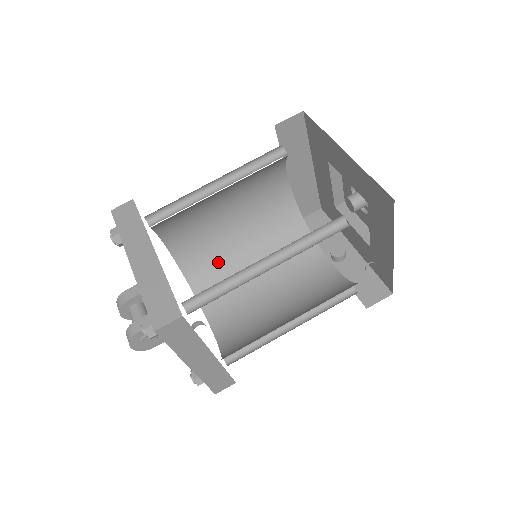
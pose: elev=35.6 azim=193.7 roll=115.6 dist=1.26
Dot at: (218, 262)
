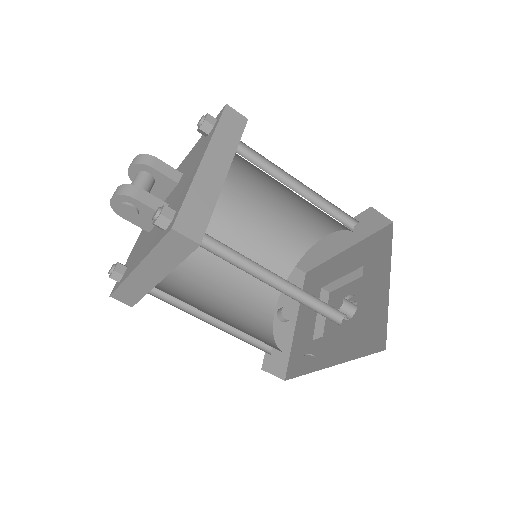
Dot at: (218, 218)
